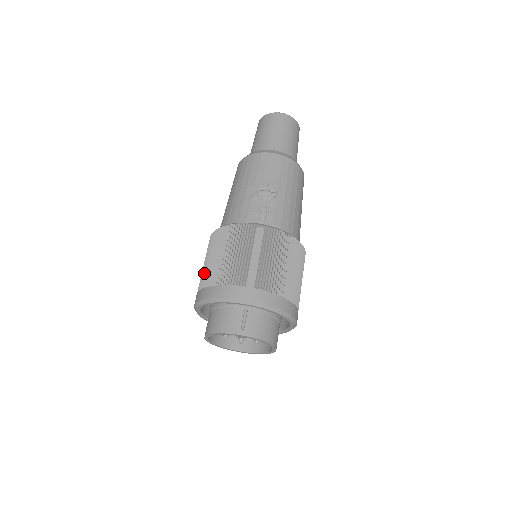
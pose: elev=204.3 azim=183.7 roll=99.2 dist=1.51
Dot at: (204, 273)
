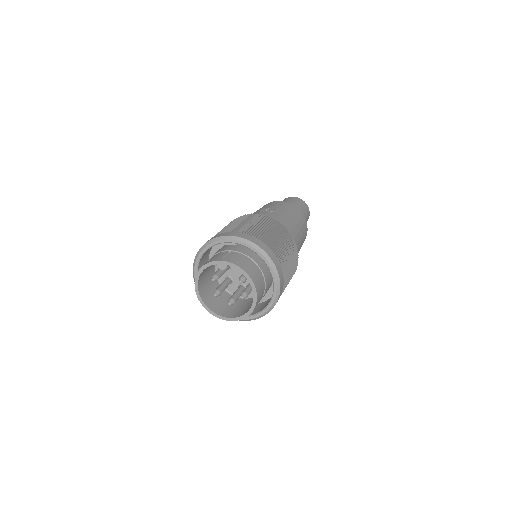
Dot at: occluded
